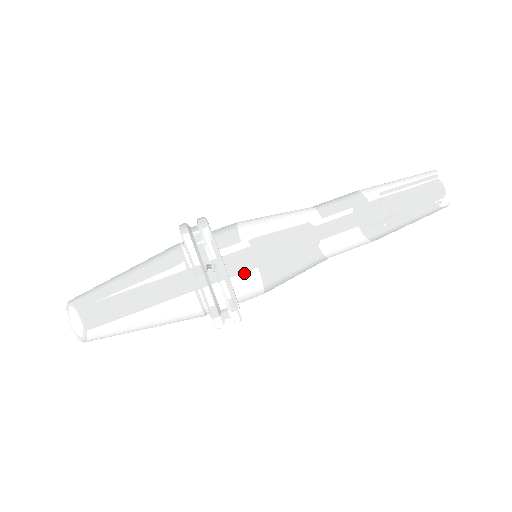
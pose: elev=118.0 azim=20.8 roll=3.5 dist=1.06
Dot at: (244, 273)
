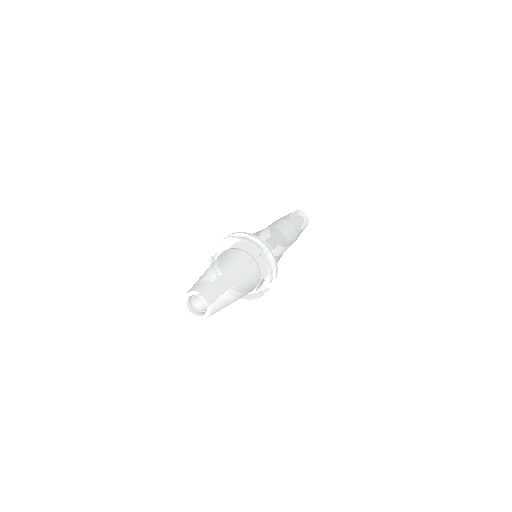
Dot at: occluded
